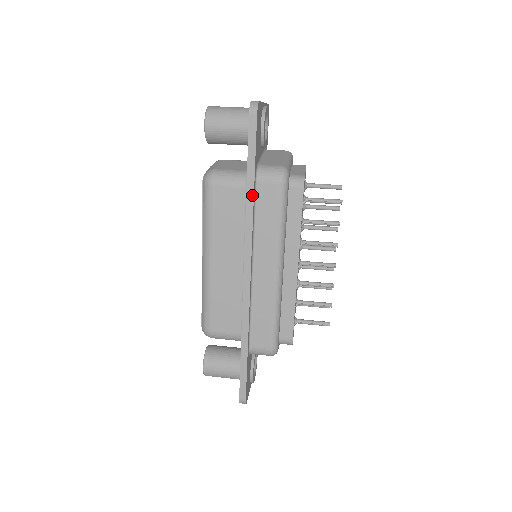
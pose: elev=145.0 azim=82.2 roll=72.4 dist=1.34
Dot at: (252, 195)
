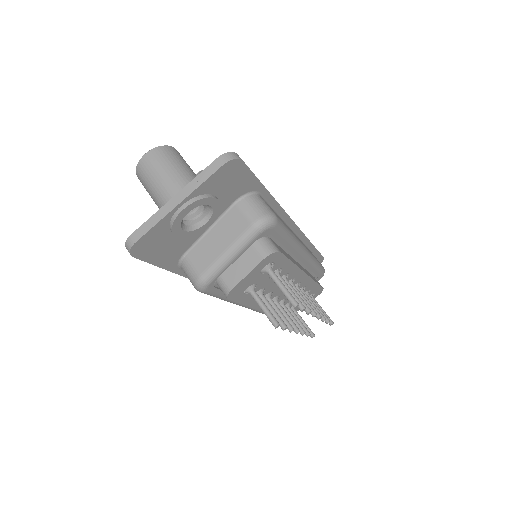
Dot at: (181, 274)
